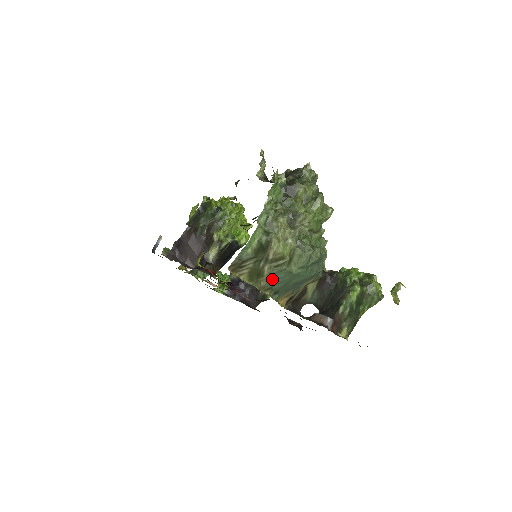
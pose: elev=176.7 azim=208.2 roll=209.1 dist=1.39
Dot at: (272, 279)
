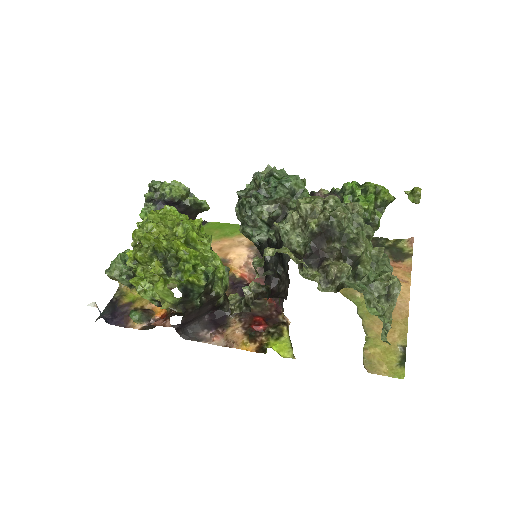
Dot at: occluded
